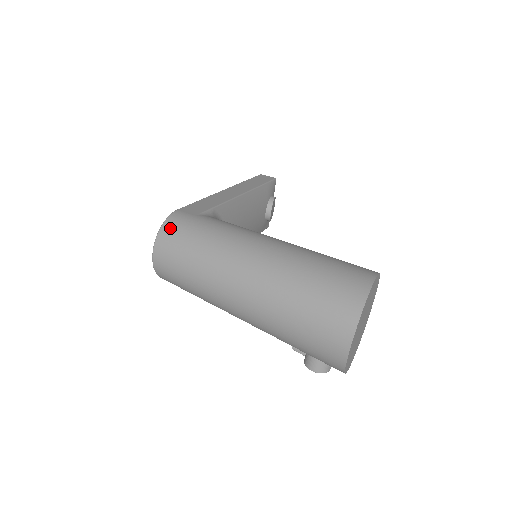
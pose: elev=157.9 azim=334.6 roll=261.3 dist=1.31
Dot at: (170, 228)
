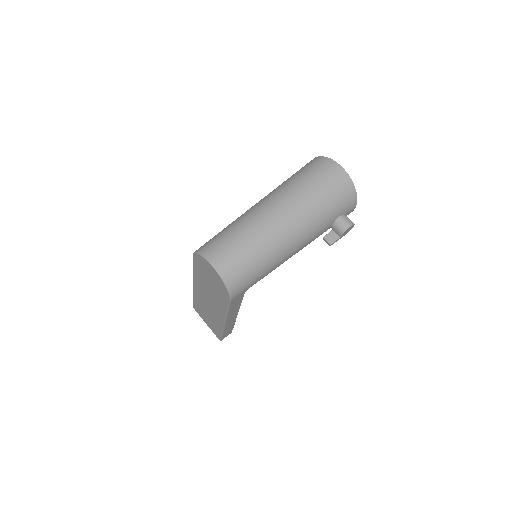
Dot at: (204, 247)
